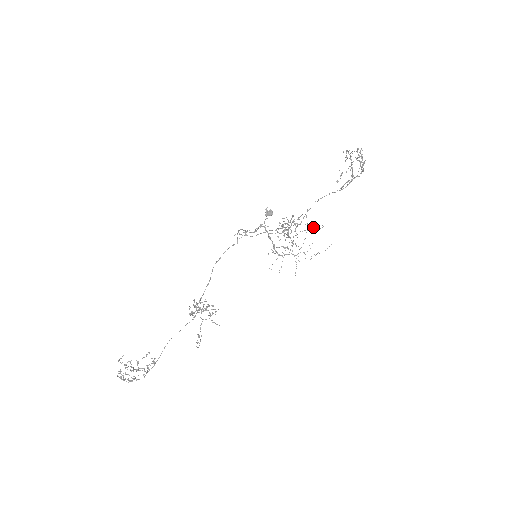
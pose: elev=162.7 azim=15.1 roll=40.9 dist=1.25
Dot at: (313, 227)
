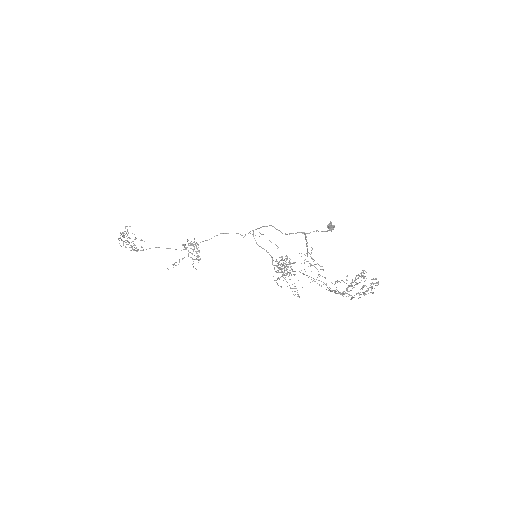
Dot at: (291, 288)
